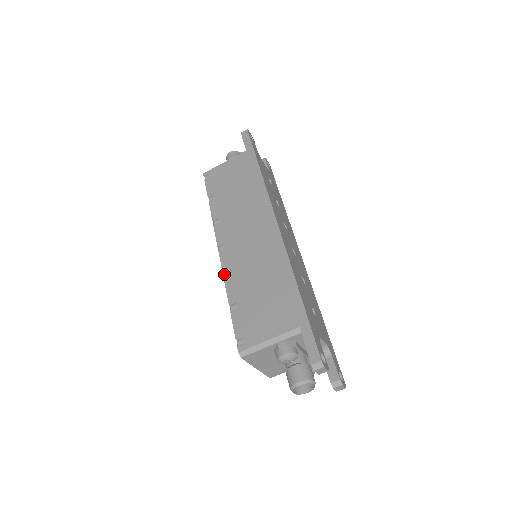
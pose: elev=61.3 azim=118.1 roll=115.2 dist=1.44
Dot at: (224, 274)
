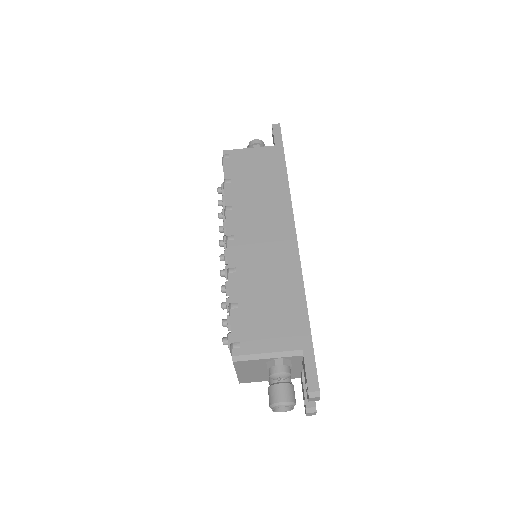
Dot at: (229, 268)
